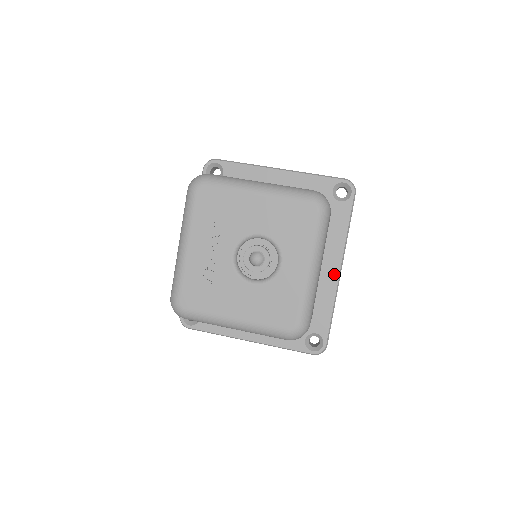
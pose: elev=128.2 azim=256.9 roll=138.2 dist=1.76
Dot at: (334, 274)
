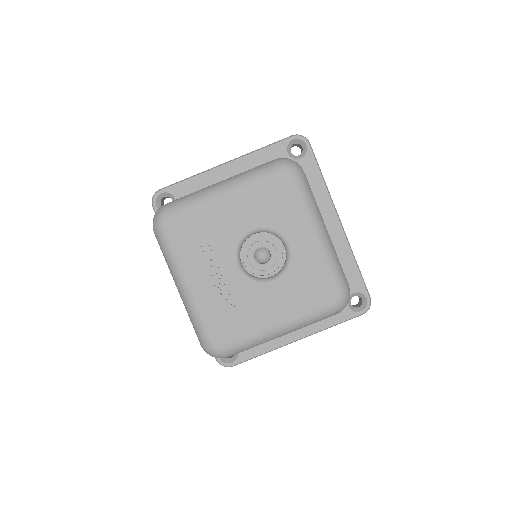
Dot at: (336, 228)
